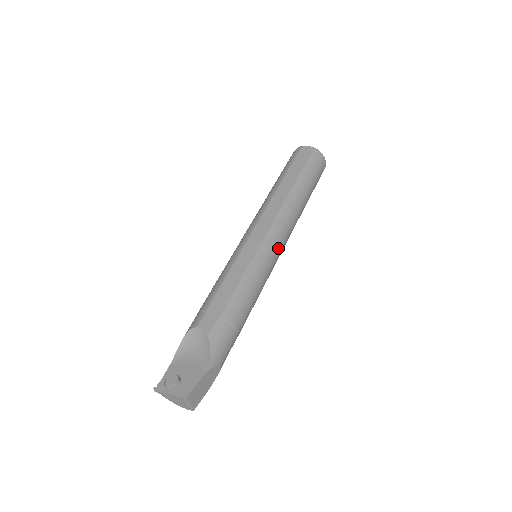
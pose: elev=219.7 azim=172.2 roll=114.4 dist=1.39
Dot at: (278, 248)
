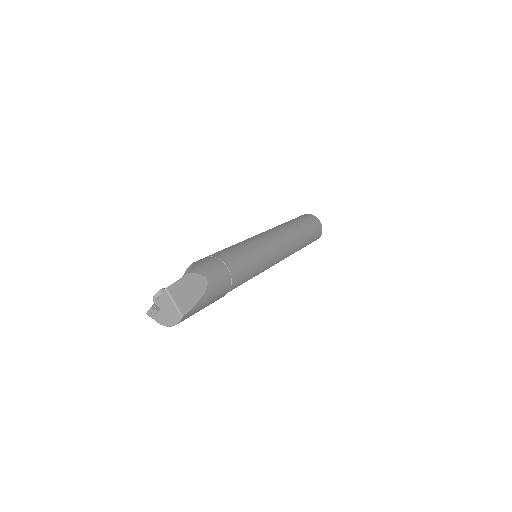
Dot at: (271, 240)
